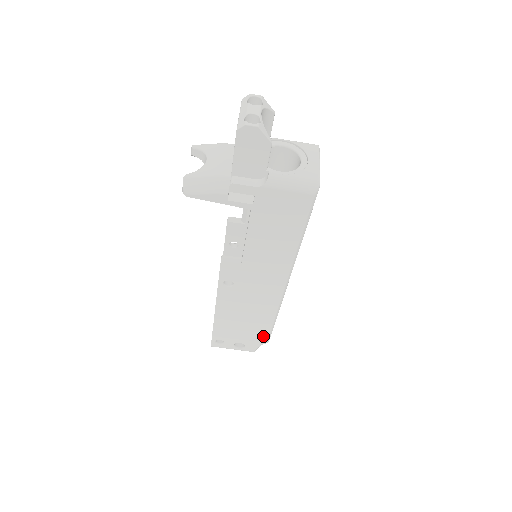
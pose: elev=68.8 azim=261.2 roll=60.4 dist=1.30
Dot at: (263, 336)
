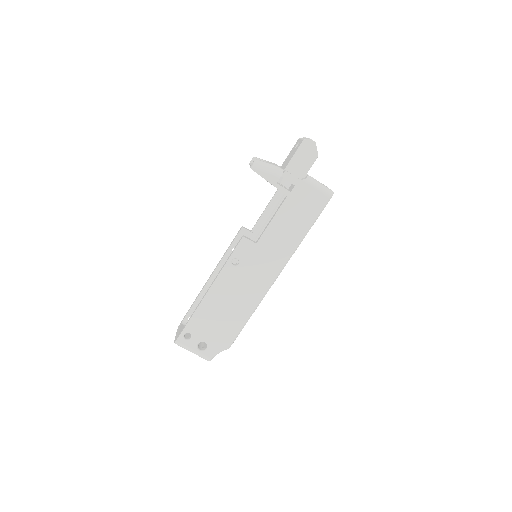
Dot at: (229, 337)
